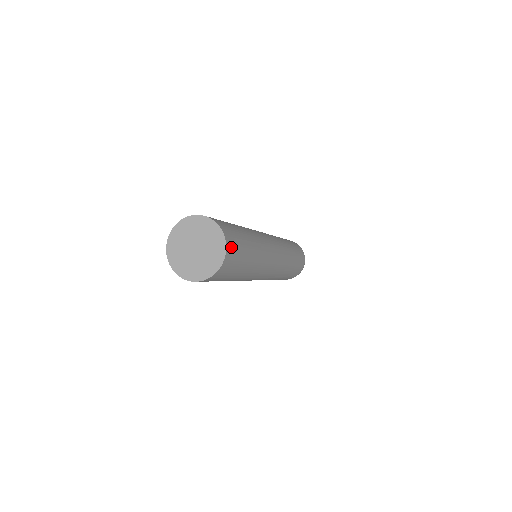
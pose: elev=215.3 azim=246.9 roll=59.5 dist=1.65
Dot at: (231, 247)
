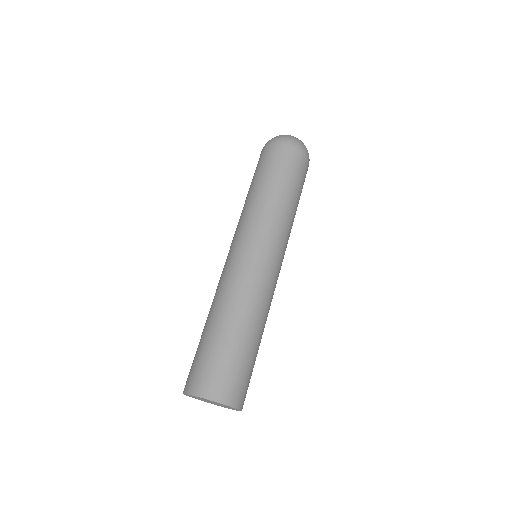
Dot at: (244, 399)
